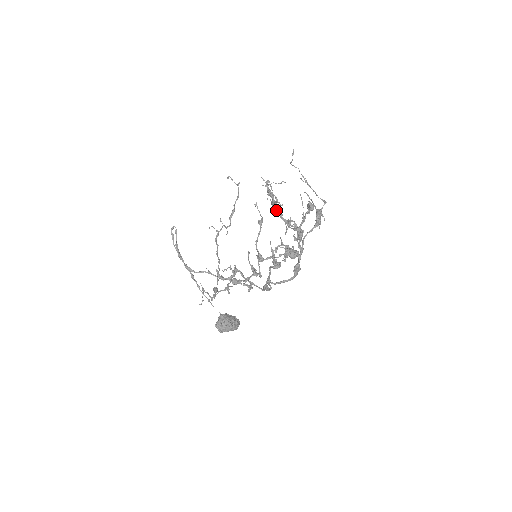
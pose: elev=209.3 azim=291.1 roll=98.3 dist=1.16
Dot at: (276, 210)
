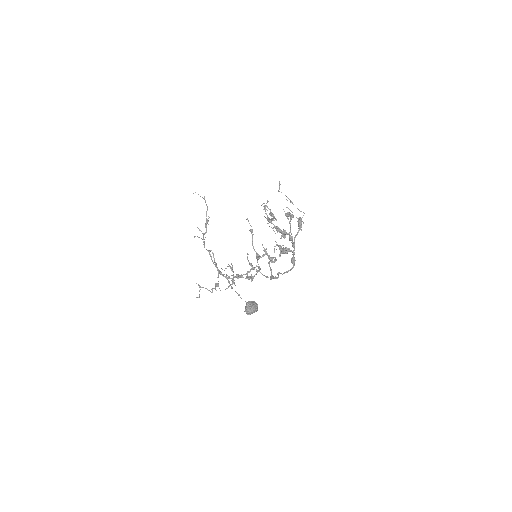
Dot at: occluded
